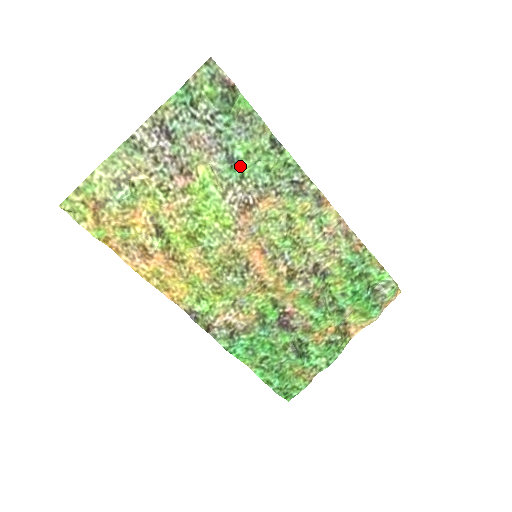
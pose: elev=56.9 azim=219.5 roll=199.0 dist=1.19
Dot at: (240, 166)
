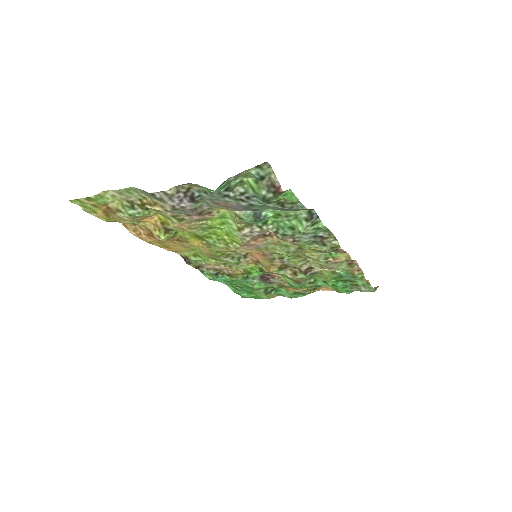
Dot at: (266, 219)
